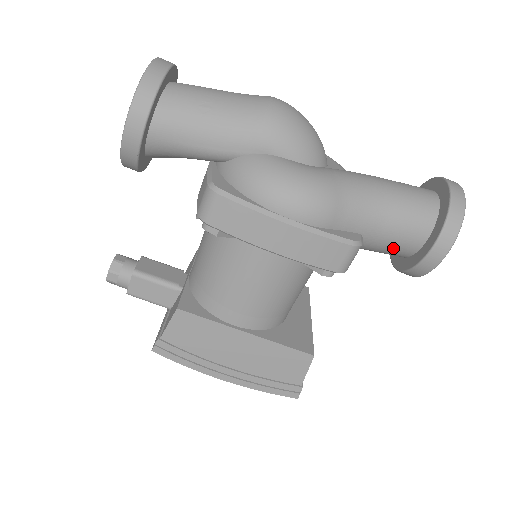
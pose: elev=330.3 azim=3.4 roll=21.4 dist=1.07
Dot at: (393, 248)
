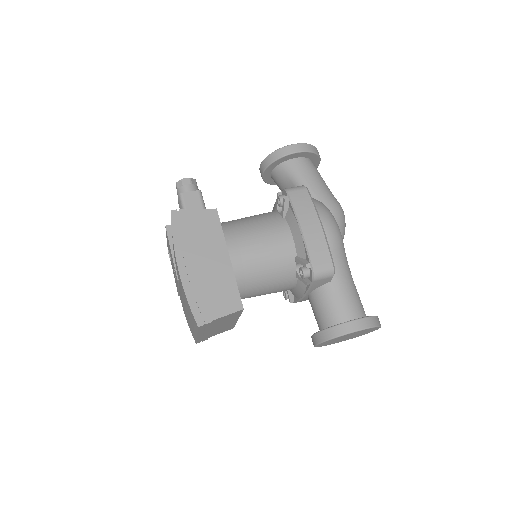
Dot at: (334, 308)
